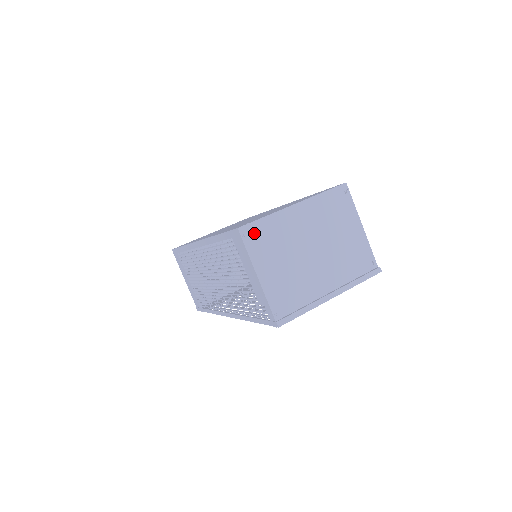
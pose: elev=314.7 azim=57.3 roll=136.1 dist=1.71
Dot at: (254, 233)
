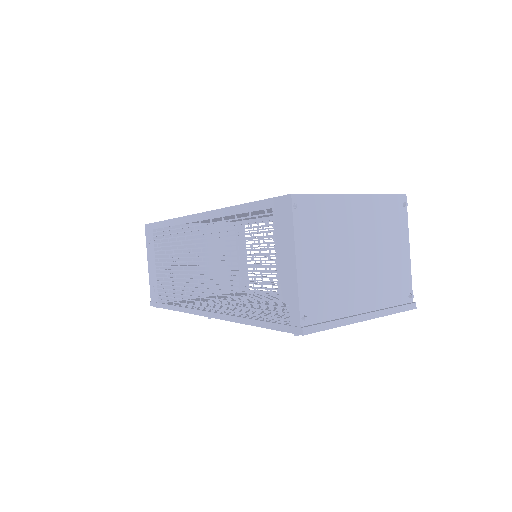
Dot at: (306, 208)
